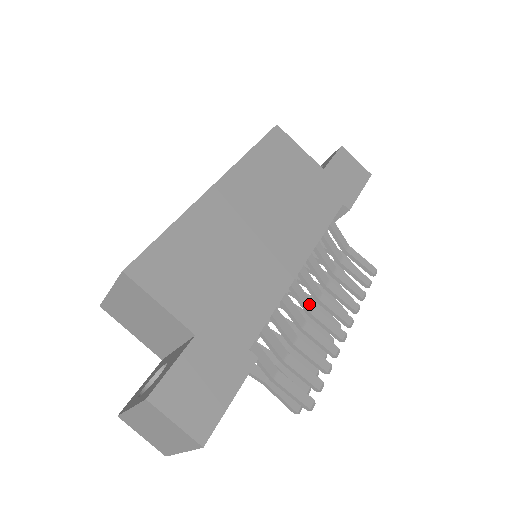
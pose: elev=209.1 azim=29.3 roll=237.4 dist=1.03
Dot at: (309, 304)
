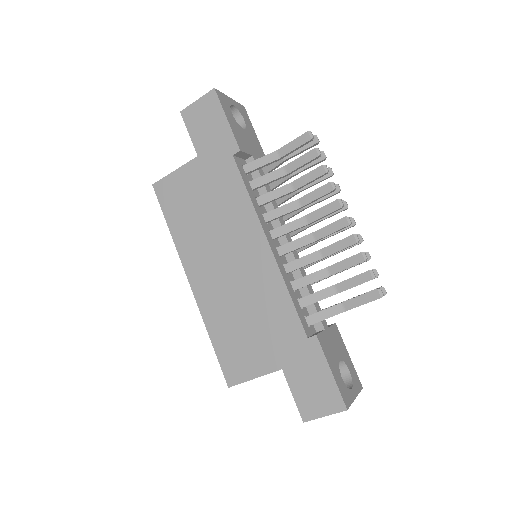
Dot at: (307, 239)
